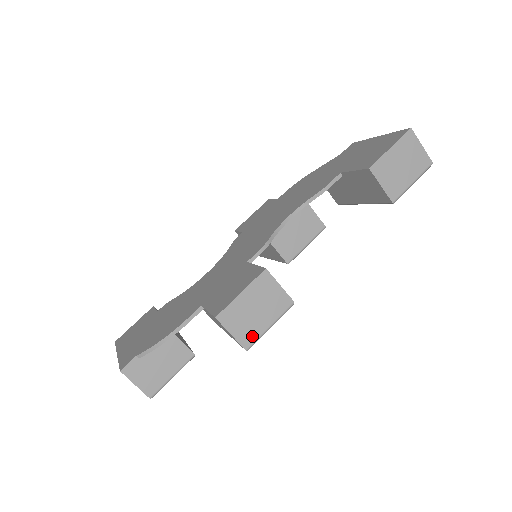
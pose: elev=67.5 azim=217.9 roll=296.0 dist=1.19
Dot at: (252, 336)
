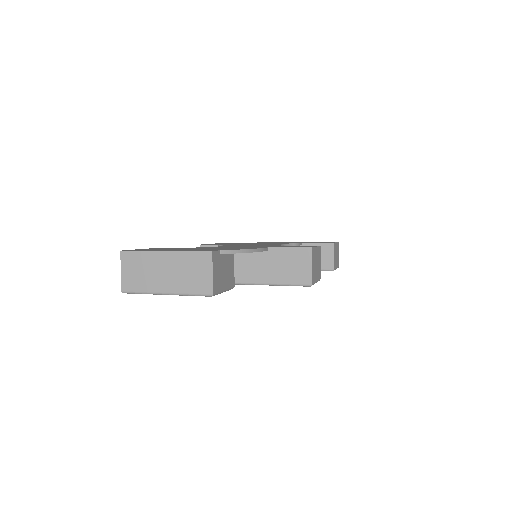
Dot at: (314, 279)
